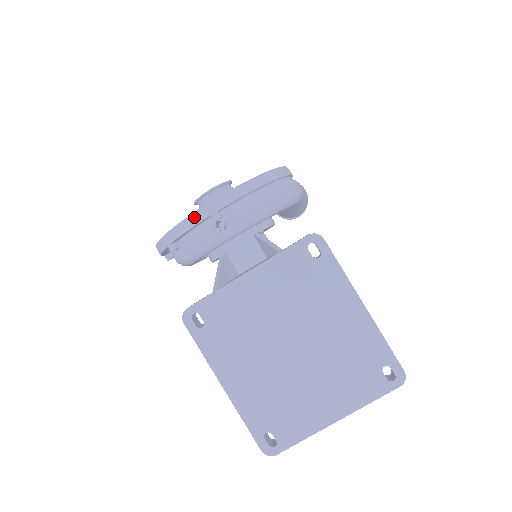
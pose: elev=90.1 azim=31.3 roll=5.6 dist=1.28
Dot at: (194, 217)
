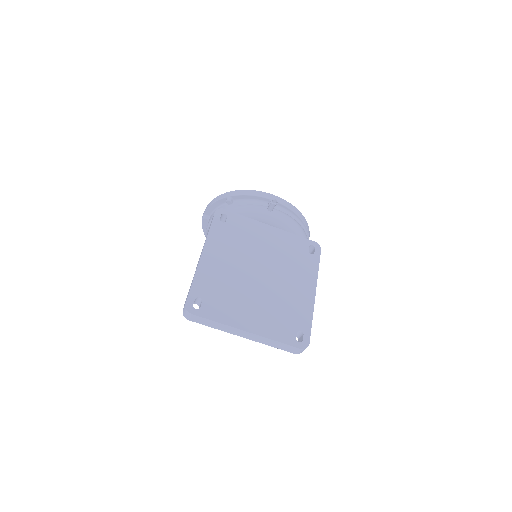
Dot at: (261, 193)
